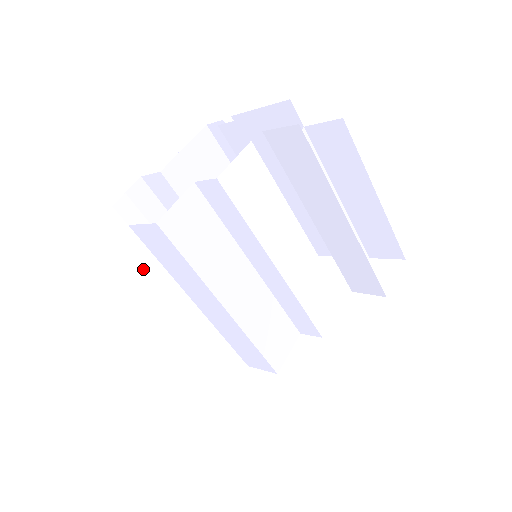
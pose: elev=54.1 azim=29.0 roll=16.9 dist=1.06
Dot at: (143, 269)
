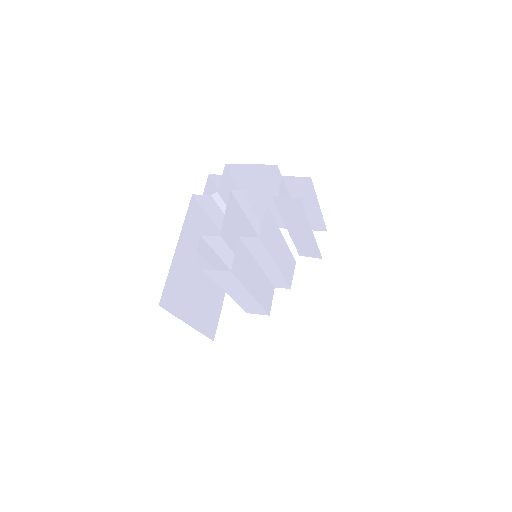
Dot at: (188, 280)
